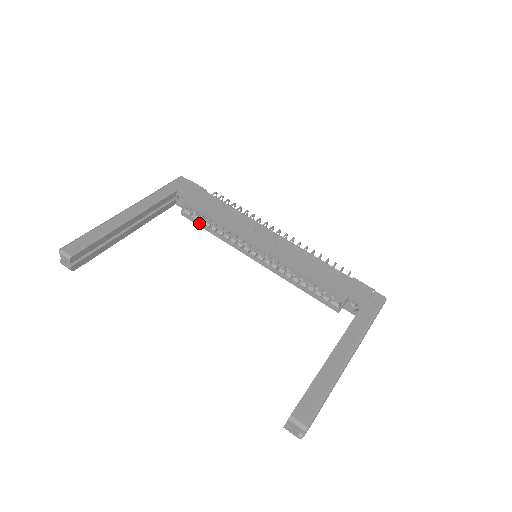
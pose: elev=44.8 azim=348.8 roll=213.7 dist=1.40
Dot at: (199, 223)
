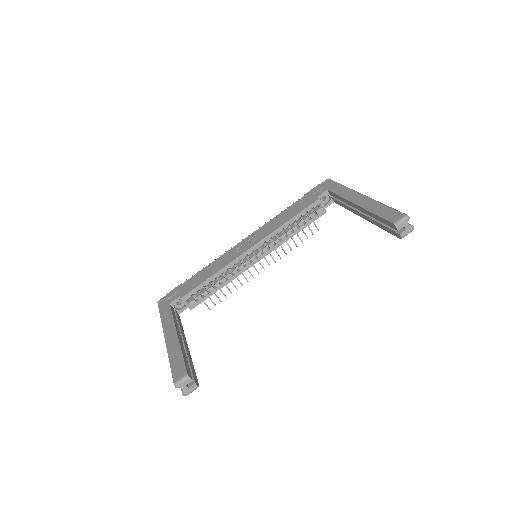
Dot at: (206, 296)
